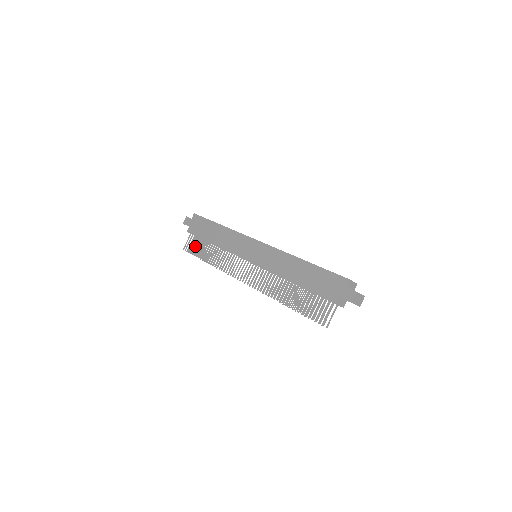
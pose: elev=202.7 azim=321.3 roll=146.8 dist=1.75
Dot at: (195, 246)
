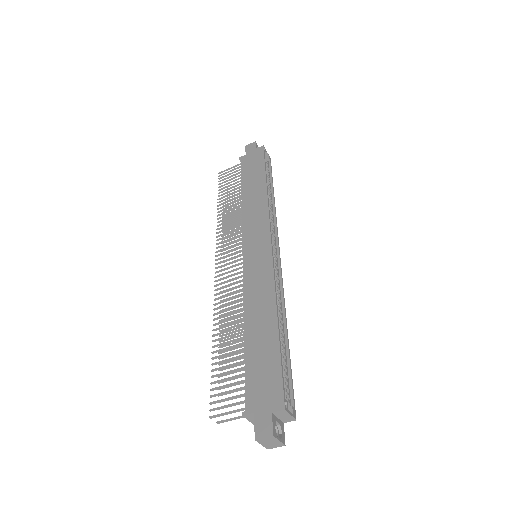
Dot at: occluded
